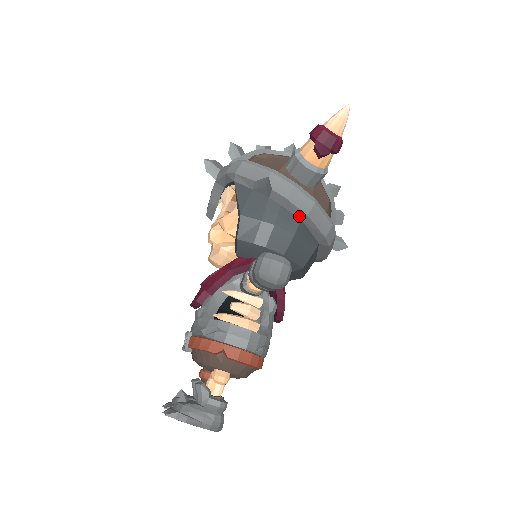
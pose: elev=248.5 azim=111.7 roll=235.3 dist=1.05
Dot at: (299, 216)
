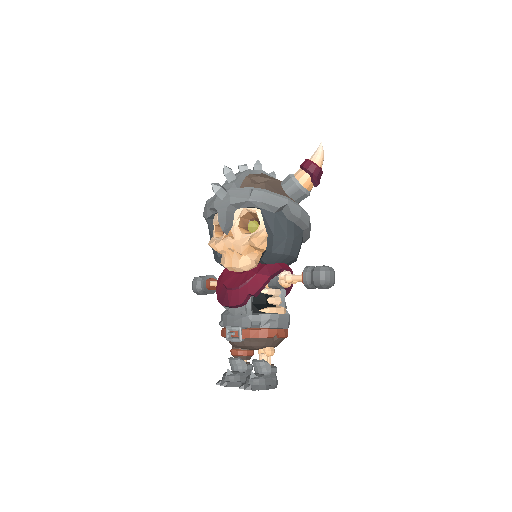
Dot at: (303, 228)
